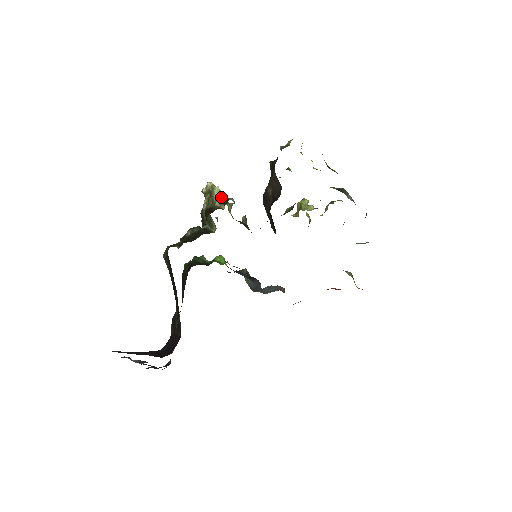
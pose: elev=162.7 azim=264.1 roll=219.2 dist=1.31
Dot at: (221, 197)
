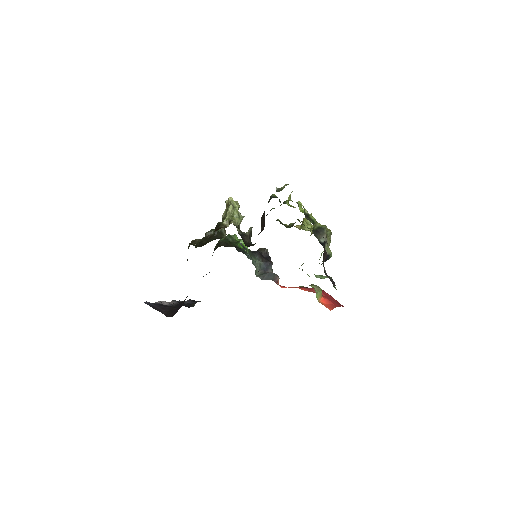
Dot at: (231, 215)
